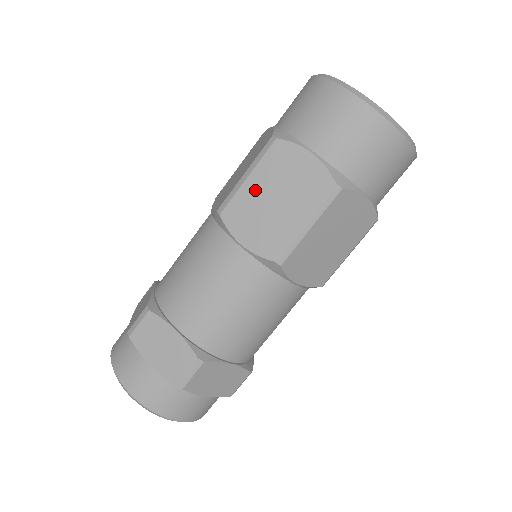
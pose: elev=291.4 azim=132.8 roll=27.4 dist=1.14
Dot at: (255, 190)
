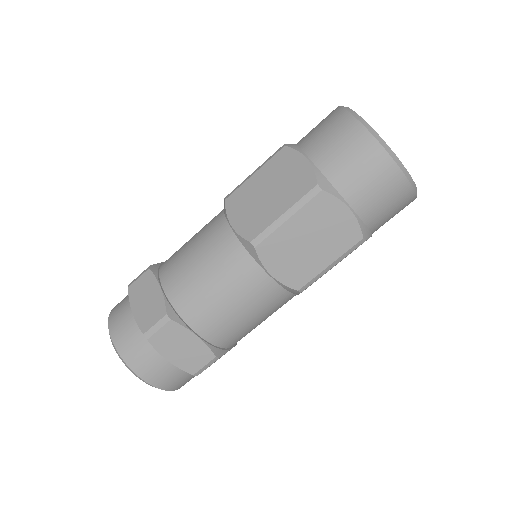
Dot at: (256, 183)
